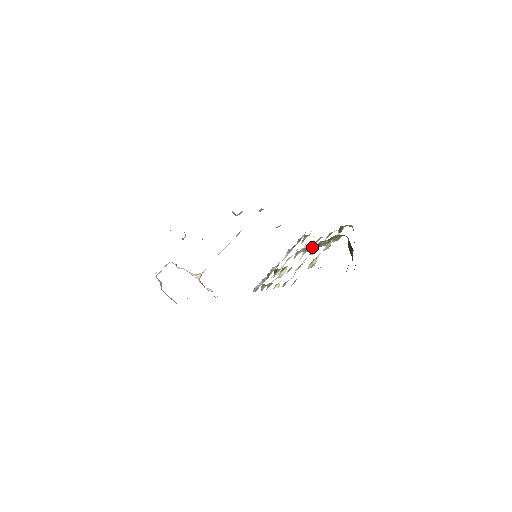
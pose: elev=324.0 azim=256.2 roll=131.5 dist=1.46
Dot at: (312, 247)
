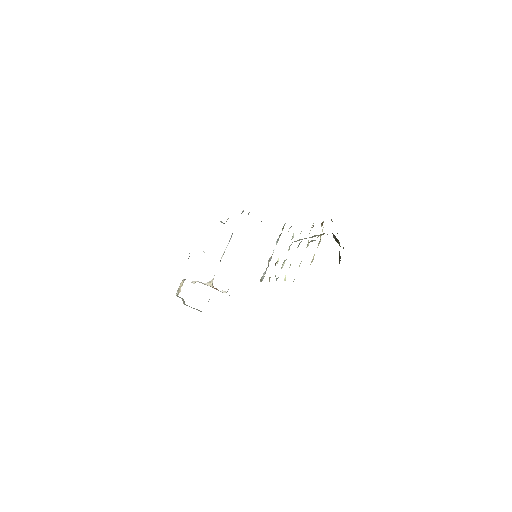
Dot at: (301, 239)
